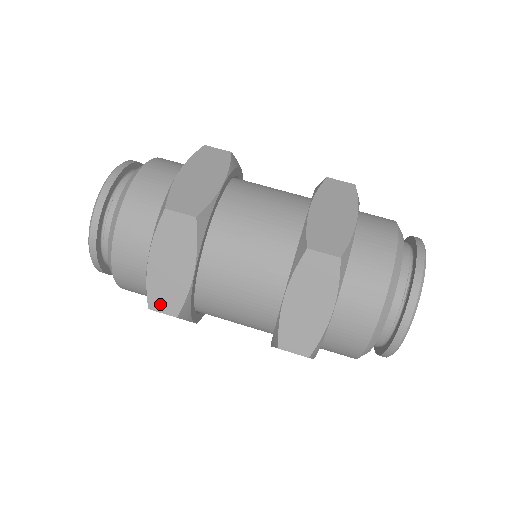
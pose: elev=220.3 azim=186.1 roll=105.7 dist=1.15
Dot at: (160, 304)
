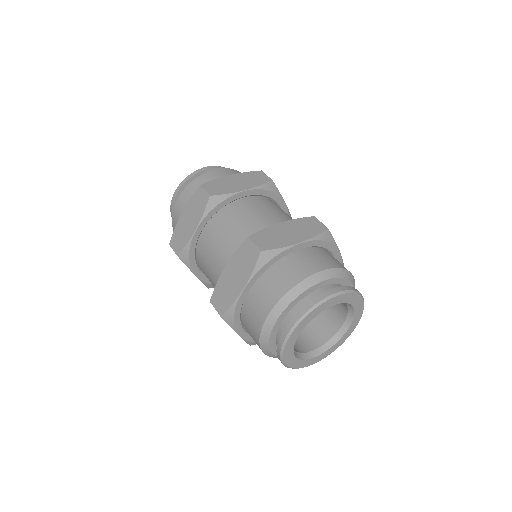
Dot at: occluded
